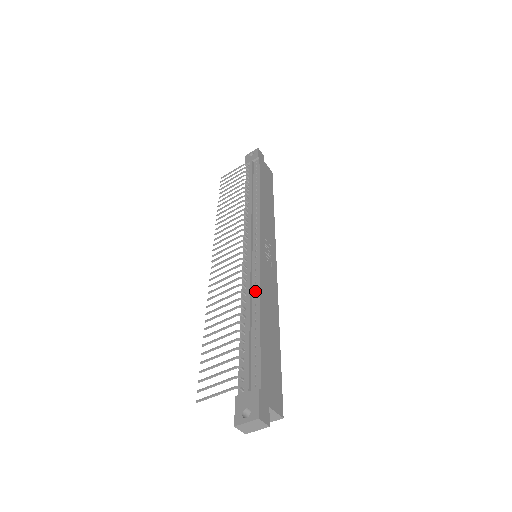
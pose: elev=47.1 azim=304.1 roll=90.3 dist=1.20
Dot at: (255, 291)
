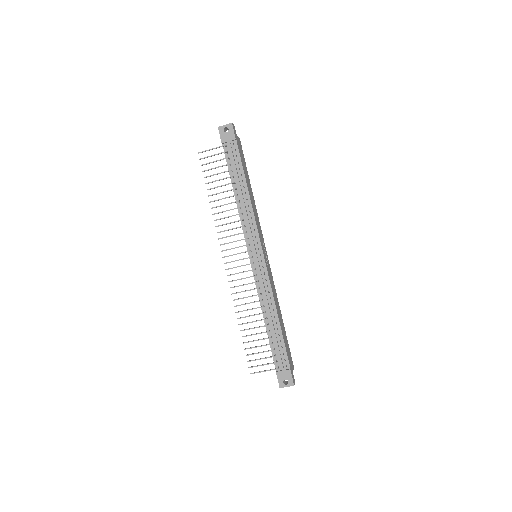
Dot at: (270, 299)
